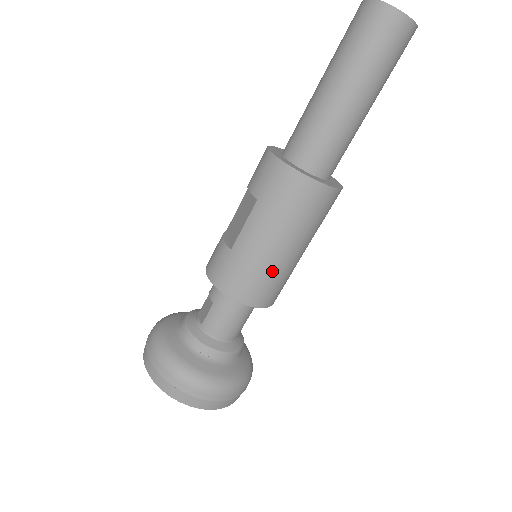
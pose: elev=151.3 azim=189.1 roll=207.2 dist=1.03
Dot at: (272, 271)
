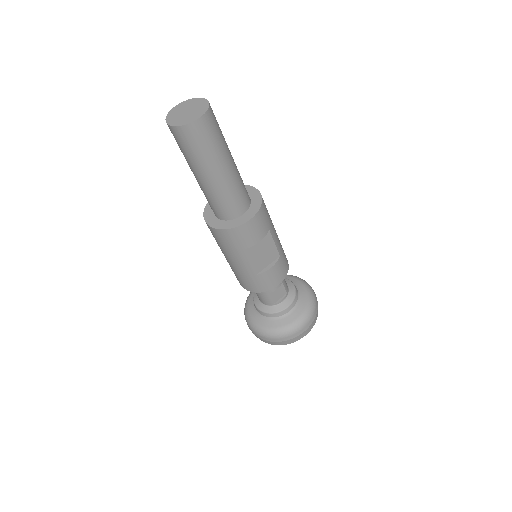
Dot at: (235, 271)
